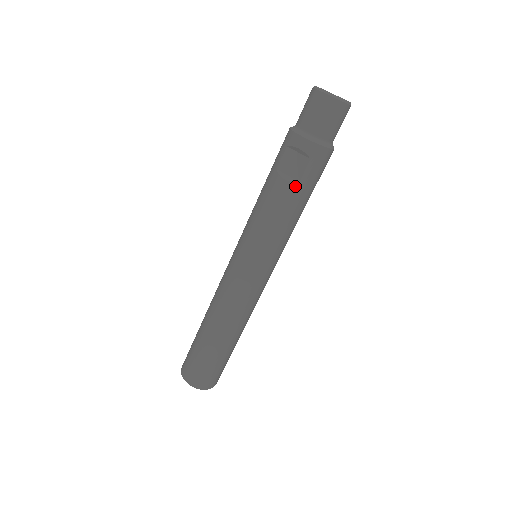
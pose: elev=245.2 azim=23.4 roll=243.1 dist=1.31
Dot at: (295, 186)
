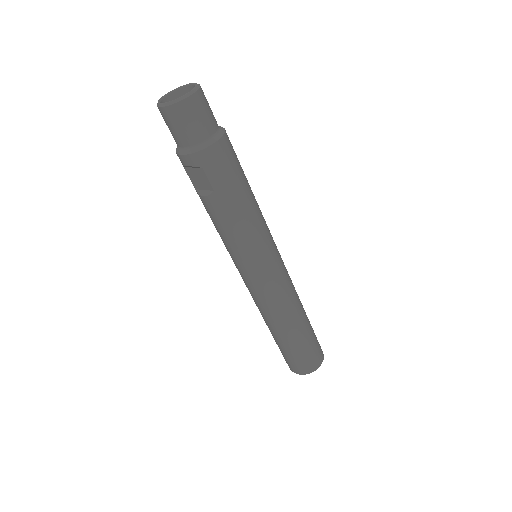
Dot at: (214, 196)
